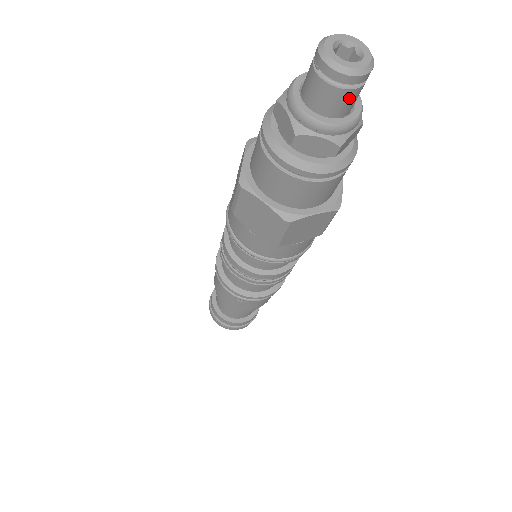
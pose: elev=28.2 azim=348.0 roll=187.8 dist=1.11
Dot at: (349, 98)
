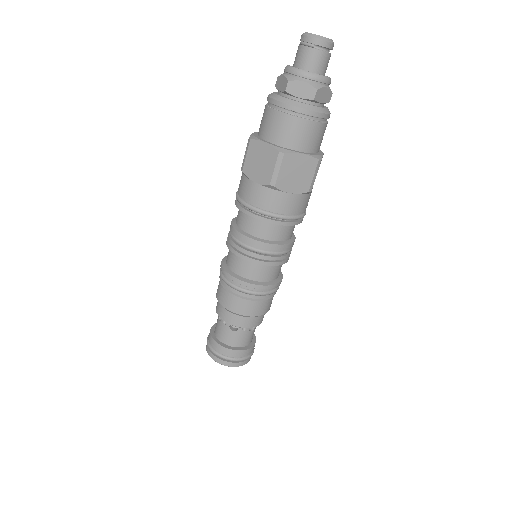
Dot at: occluded
